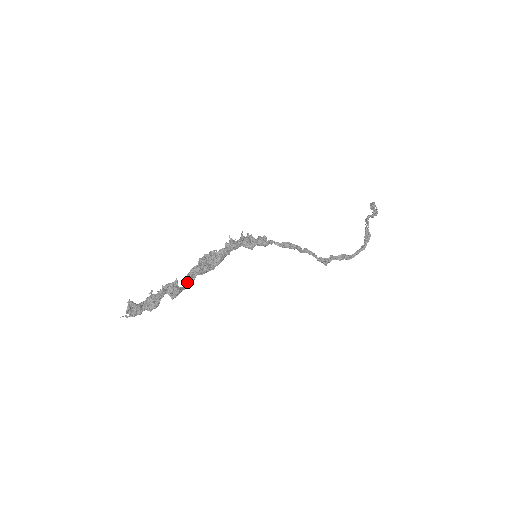
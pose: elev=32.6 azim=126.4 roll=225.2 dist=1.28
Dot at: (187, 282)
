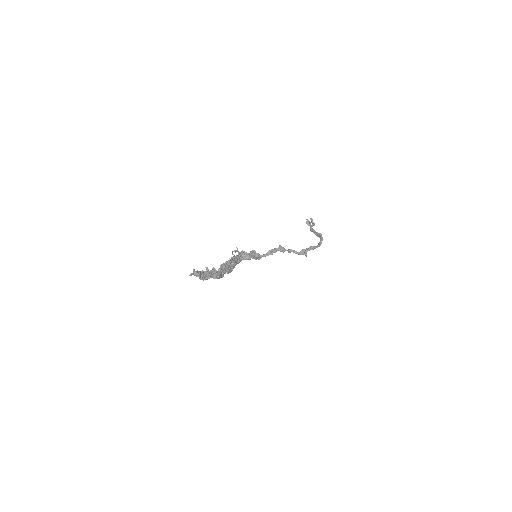
Dot at: (221, 273)
